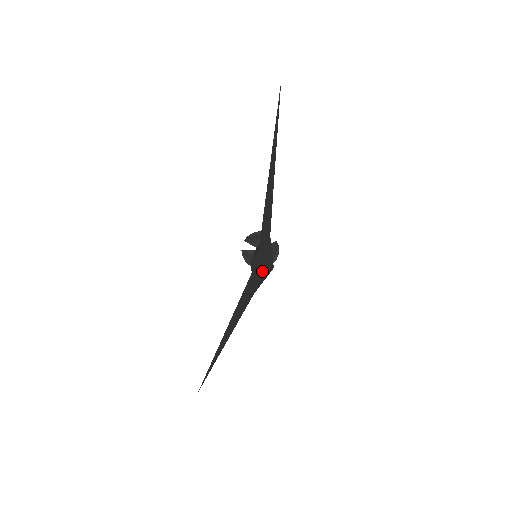
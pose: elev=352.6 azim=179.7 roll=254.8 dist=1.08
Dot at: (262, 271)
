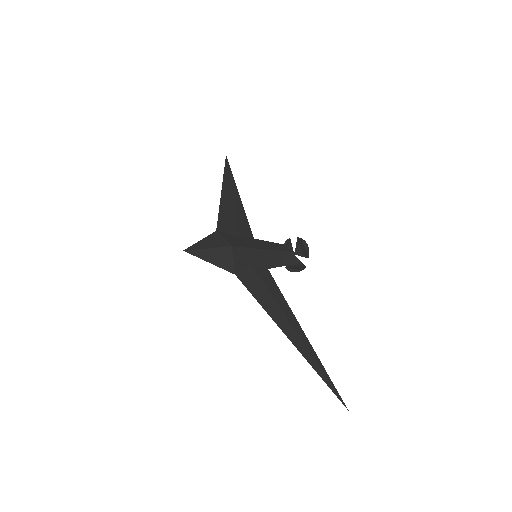
Dot at: (188, 250)
